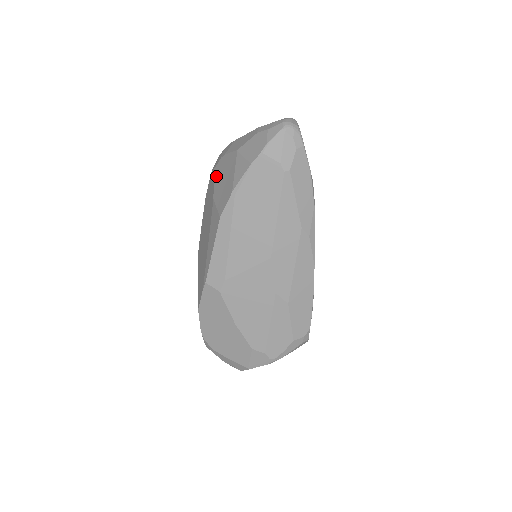
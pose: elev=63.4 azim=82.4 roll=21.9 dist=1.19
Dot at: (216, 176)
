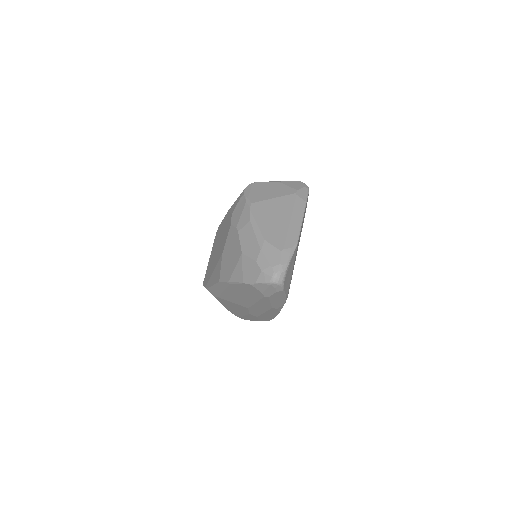
Dot at: (229, 237)
